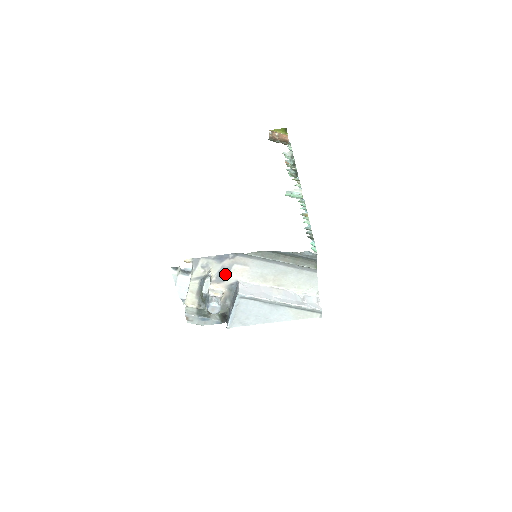
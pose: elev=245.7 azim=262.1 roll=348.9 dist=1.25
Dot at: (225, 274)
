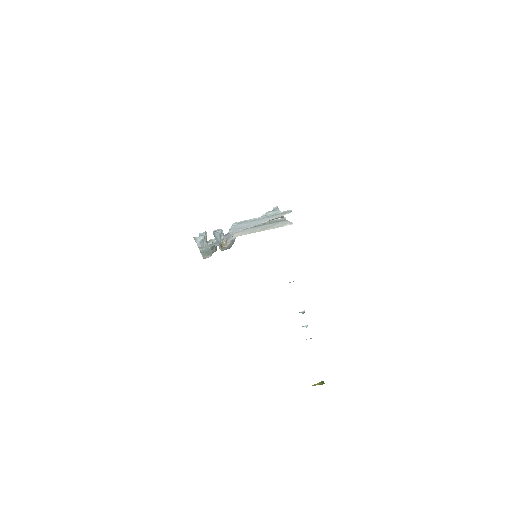
Dot at: (228, 239)
